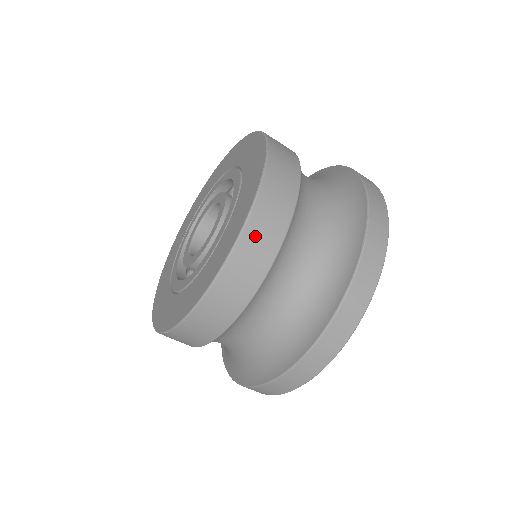
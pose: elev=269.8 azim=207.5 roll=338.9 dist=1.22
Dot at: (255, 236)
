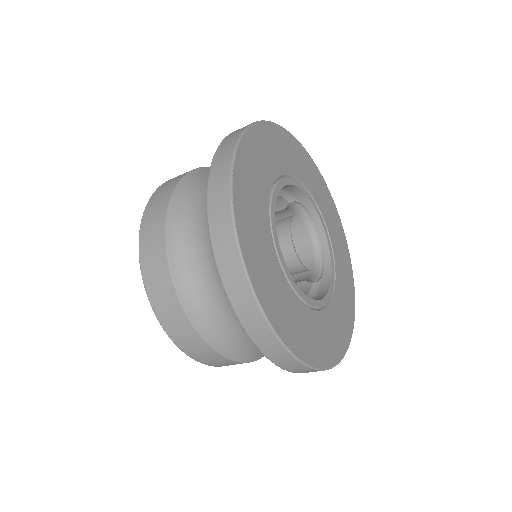
Dot at: (151, 274)
